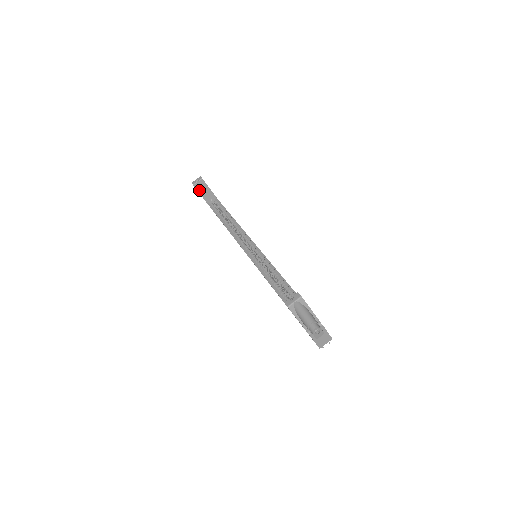
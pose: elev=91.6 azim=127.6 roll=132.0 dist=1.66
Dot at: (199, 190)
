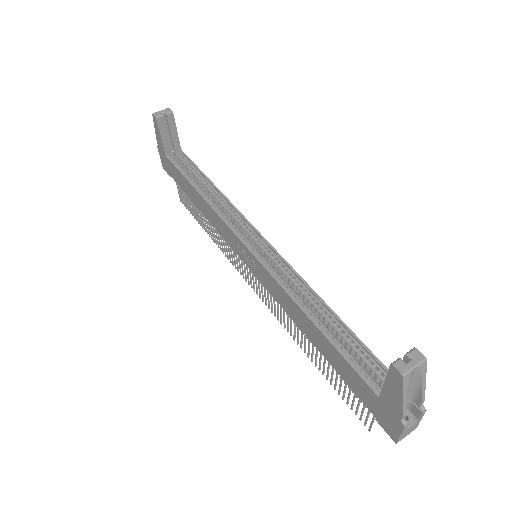
Dot at: (161, 129)
